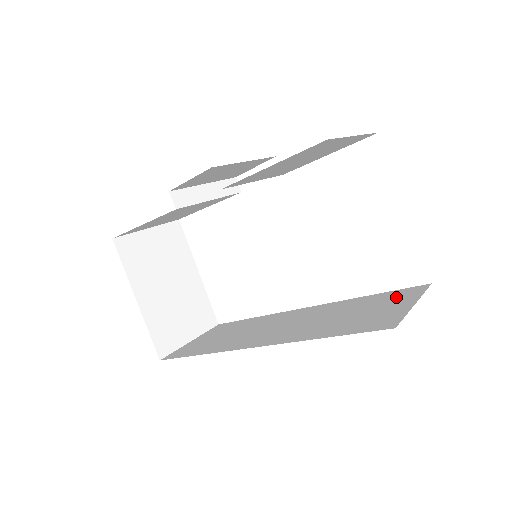
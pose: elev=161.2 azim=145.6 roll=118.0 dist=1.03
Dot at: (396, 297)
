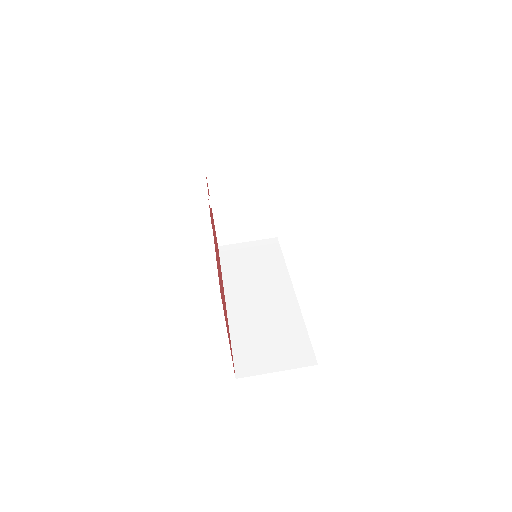
Dot at: (294, 352)
